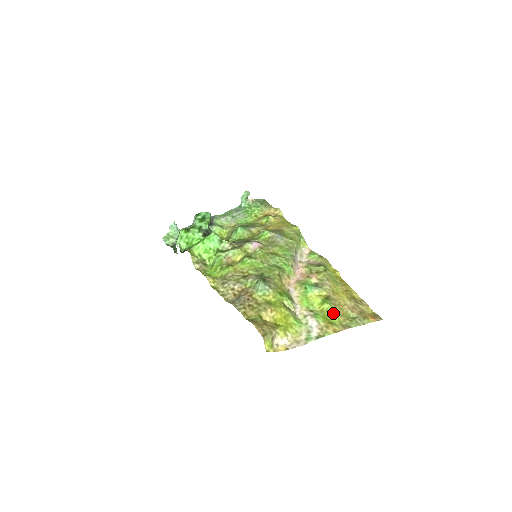
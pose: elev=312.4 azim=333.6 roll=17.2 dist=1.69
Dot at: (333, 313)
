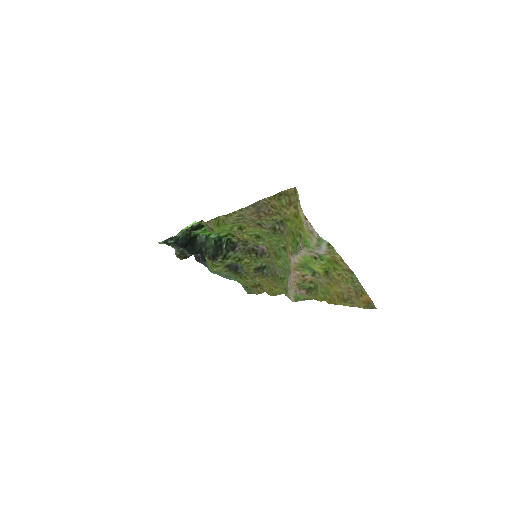
Dot at: (334, 270)
